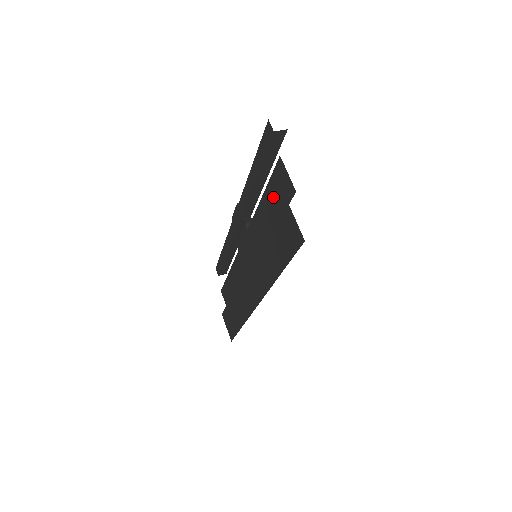
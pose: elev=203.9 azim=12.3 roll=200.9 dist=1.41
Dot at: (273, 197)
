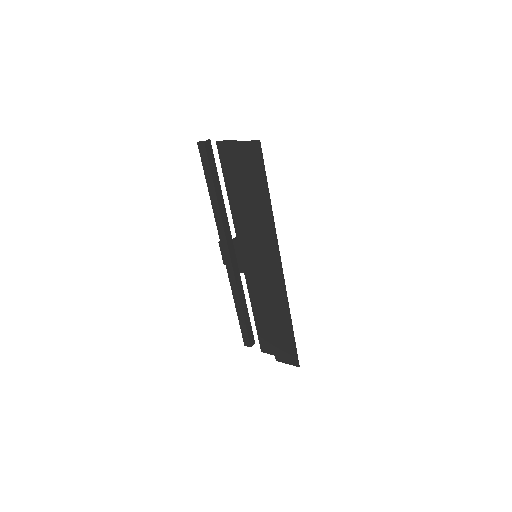
Dot at: (231, 173)
